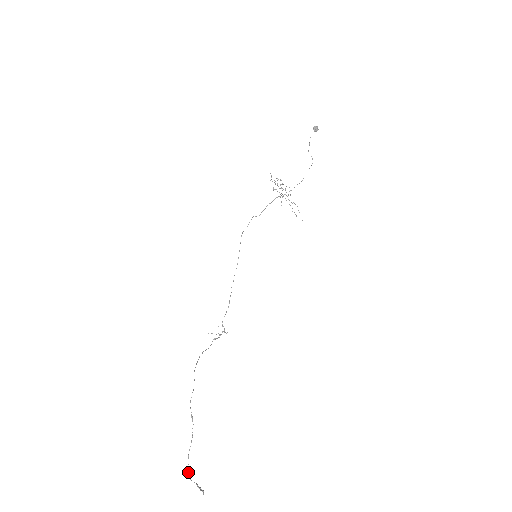
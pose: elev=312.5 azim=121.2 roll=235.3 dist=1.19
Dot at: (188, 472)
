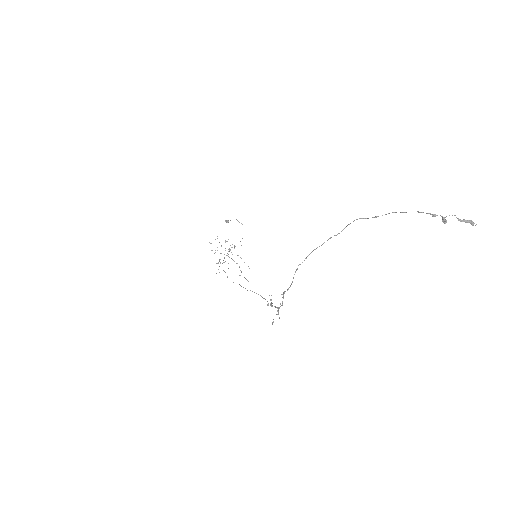
Dot at: (440, 215)
